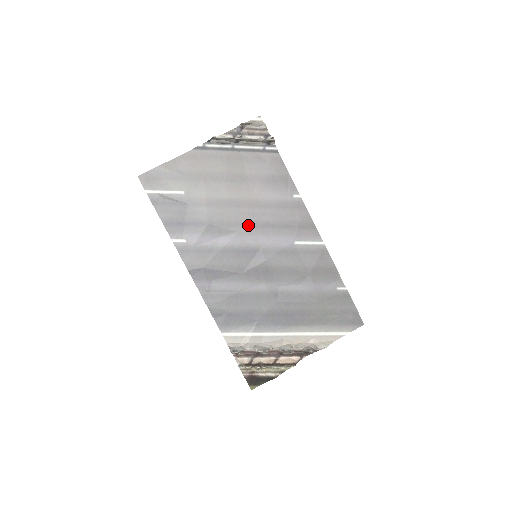
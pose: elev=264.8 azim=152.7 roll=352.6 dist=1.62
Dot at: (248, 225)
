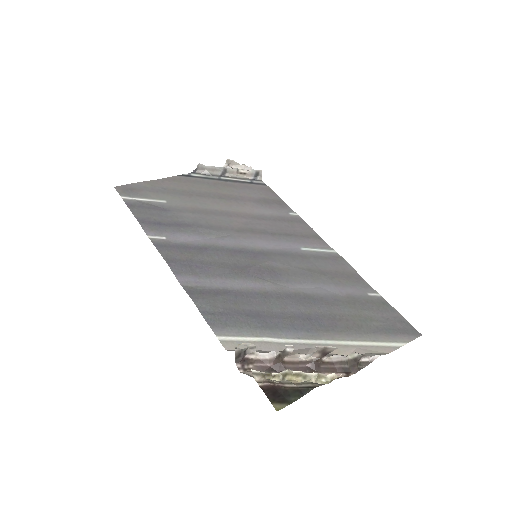
Dot at: (242, 231)
